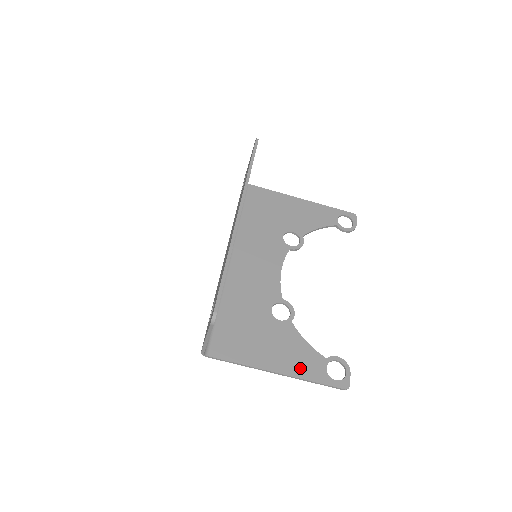
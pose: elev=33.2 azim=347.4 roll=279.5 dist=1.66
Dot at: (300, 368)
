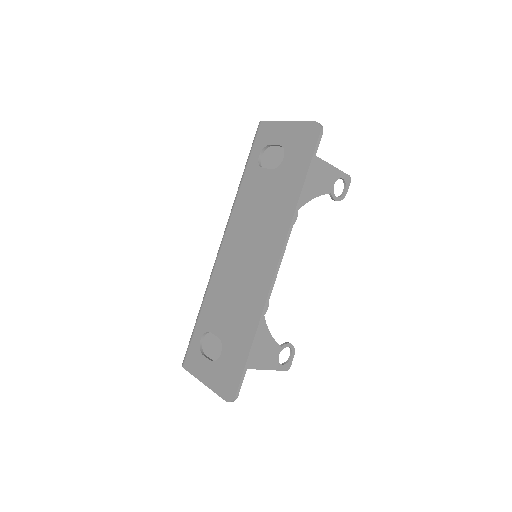
Dot at: (260, 360)
